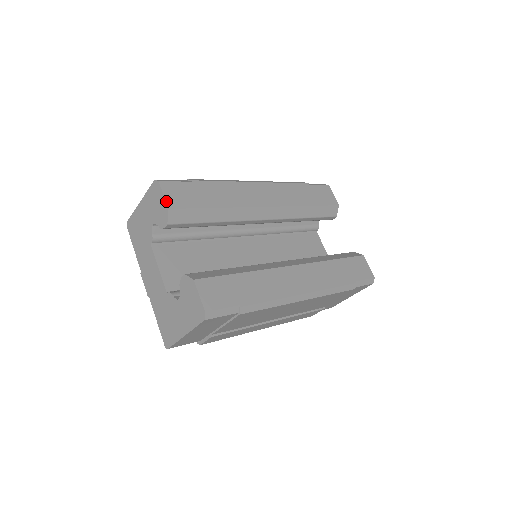
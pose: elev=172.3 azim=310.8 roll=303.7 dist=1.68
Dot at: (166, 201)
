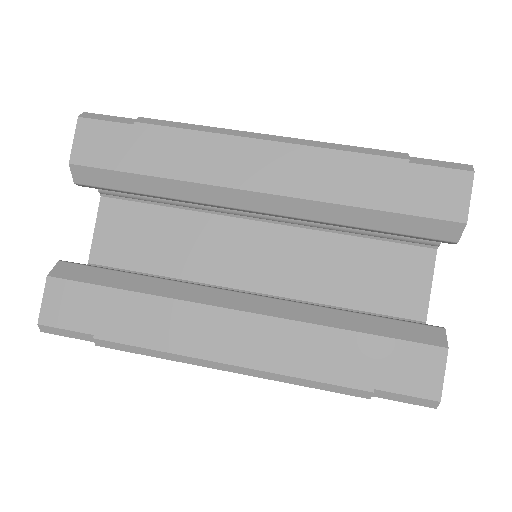
Dot at: (72, 151)
